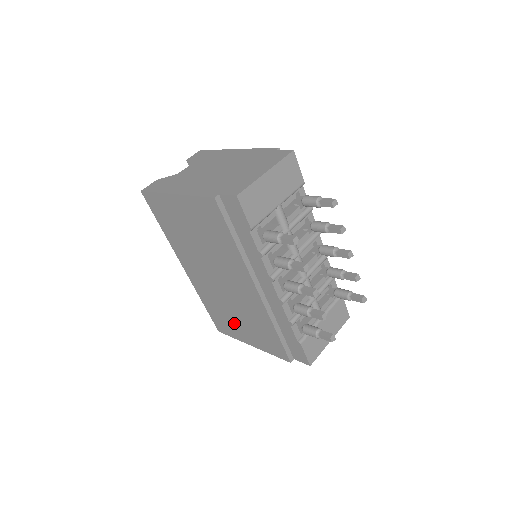
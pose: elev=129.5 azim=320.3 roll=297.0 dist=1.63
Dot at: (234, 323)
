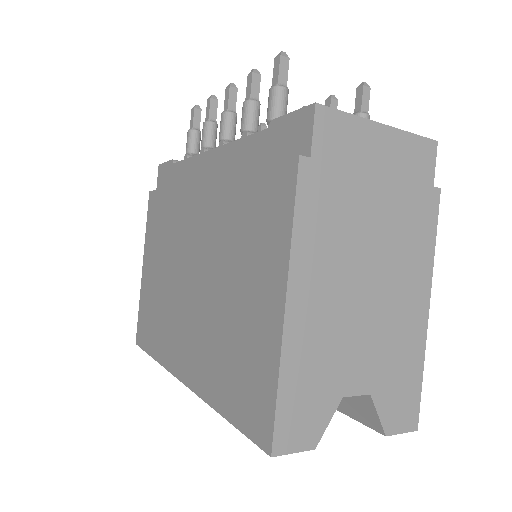
Dot at: (243, 323)
